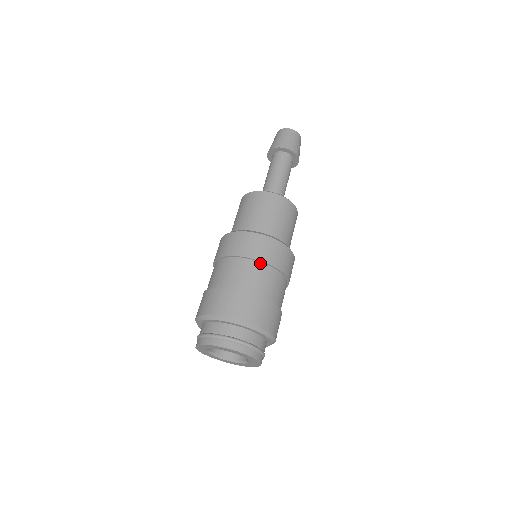
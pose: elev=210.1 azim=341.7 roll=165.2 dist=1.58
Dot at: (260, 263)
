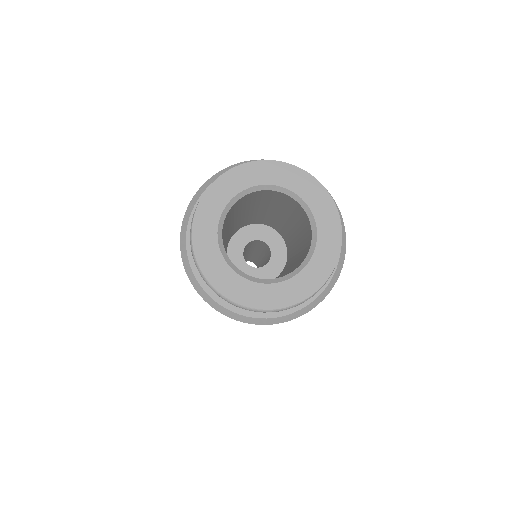
Dot at: occluded
